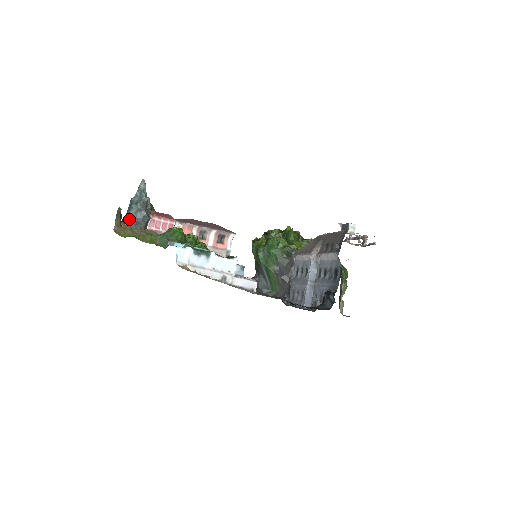
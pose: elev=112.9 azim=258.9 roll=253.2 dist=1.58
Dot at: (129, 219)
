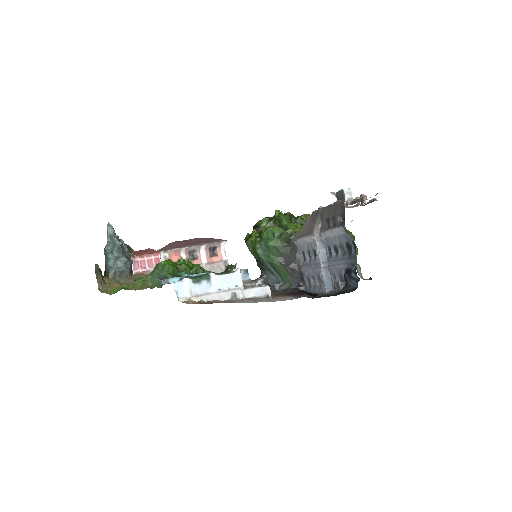
Dot at: (110, 271)
